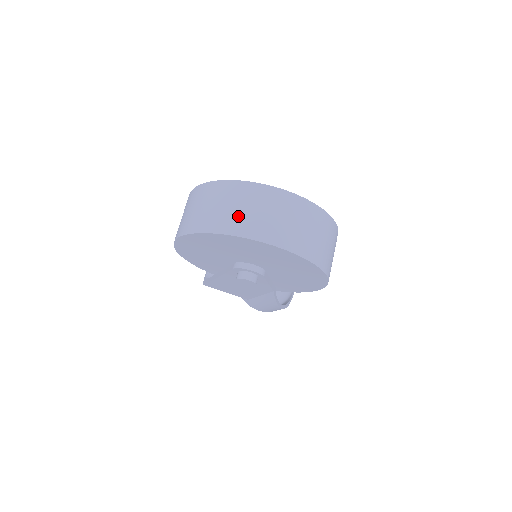
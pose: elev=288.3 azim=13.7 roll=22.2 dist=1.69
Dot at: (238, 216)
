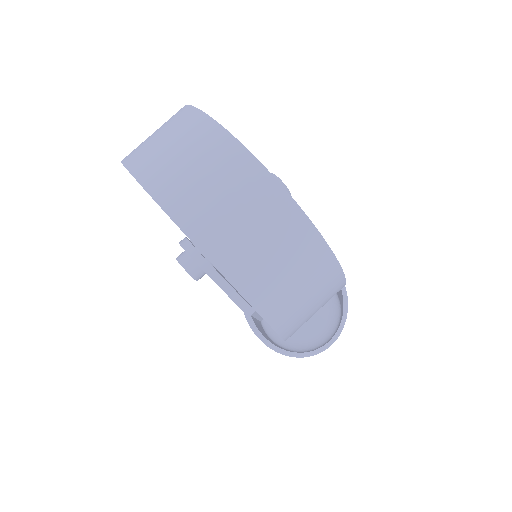
Dot at: (155, 150)
